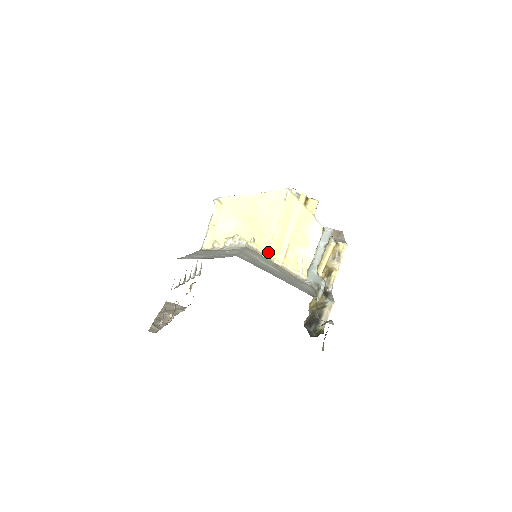
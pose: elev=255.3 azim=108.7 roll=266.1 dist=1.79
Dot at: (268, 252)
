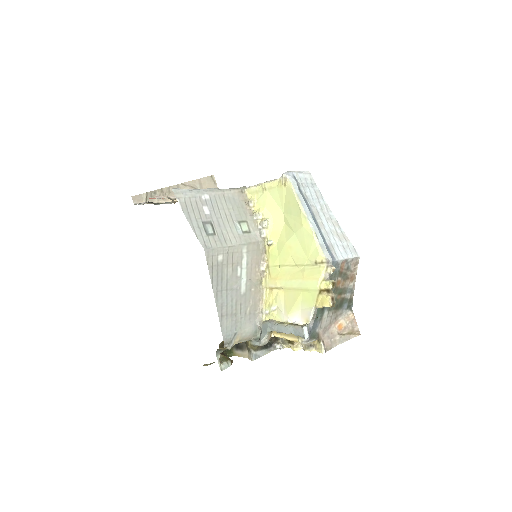
Dot at: (269, 266)
